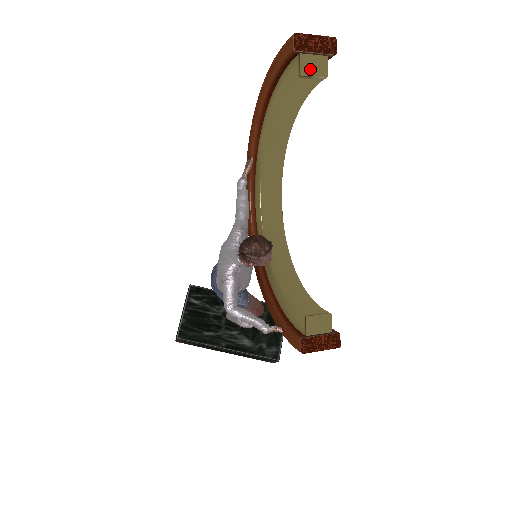
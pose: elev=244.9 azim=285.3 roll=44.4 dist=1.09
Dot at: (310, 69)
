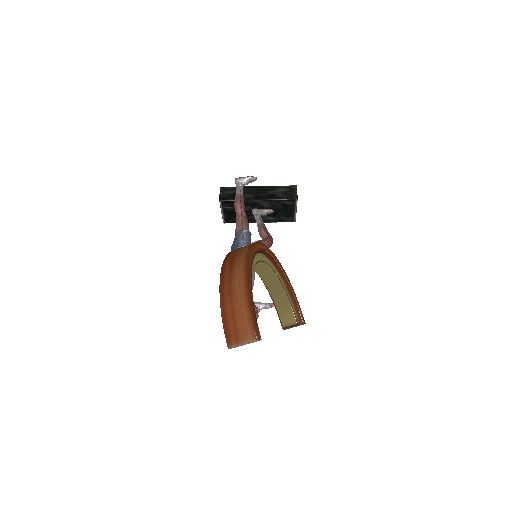
Dot at: occluded
